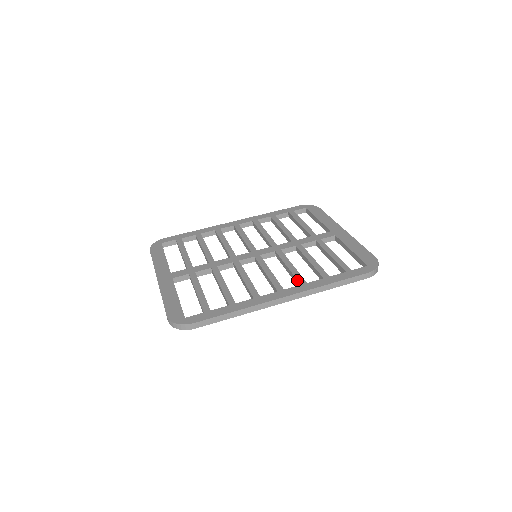
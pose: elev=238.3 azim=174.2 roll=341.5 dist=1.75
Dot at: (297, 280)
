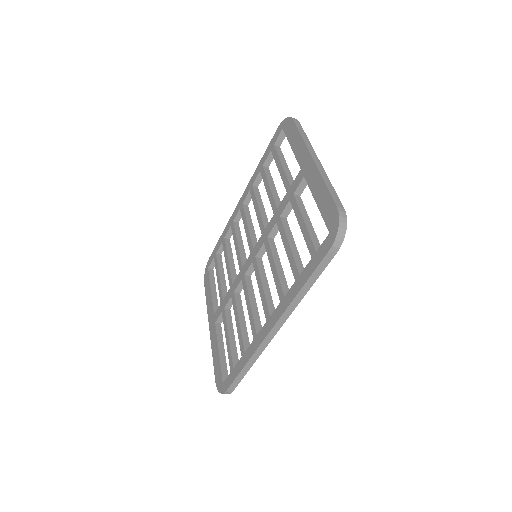
Dot at: occluded
